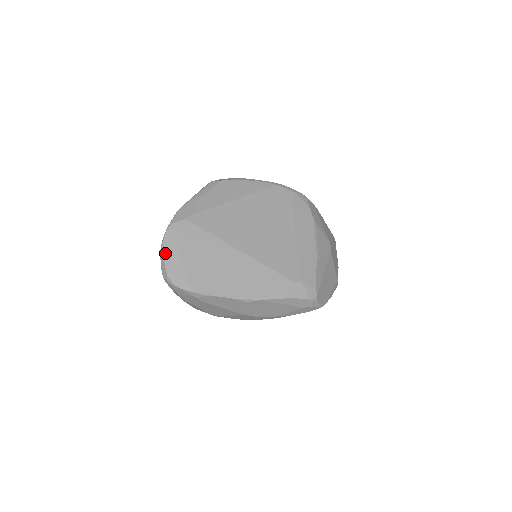
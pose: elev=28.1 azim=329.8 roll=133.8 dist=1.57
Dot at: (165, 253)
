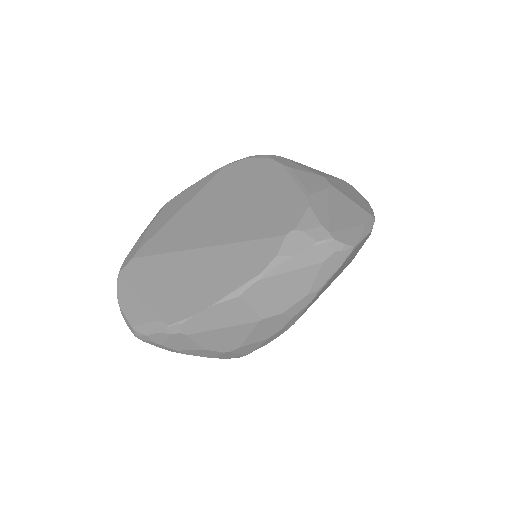
Dot at: (123, 307)
